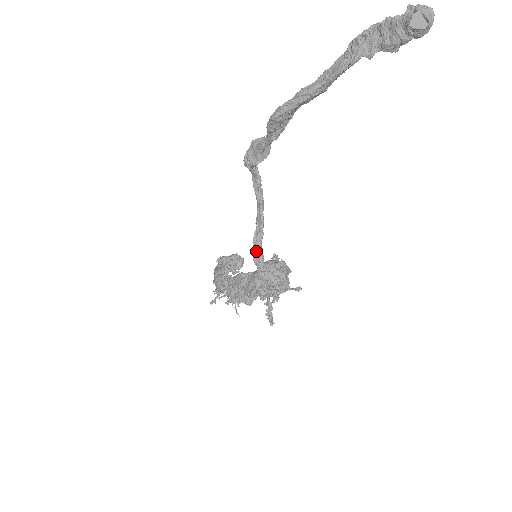
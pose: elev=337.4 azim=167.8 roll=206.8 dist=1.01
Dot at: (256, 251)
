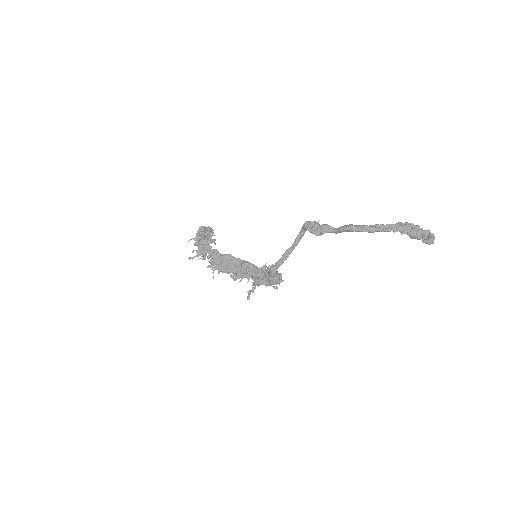
Dot at: (276, 265)
